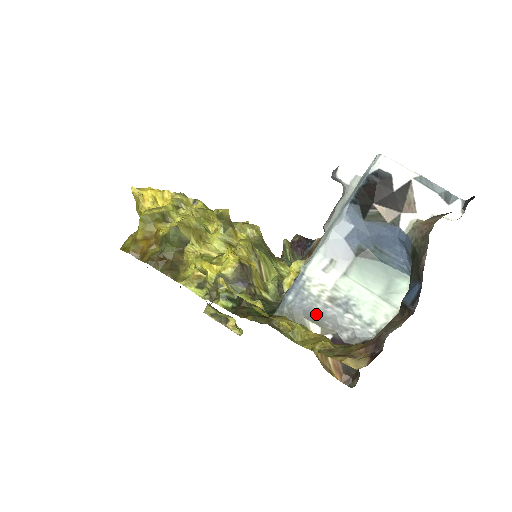
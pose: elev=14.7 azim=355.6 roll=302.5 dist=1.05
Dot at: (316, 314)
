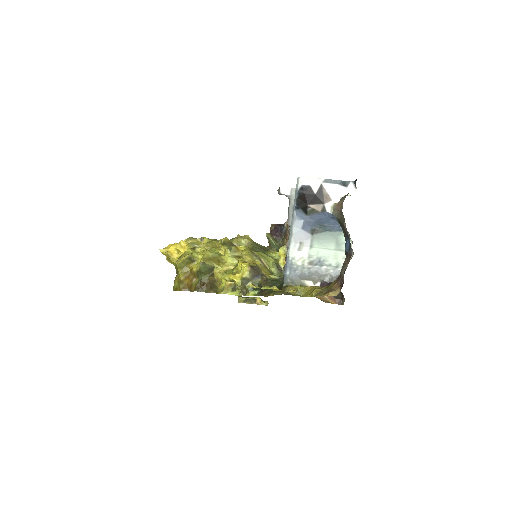
Dot at: (306, 275)
